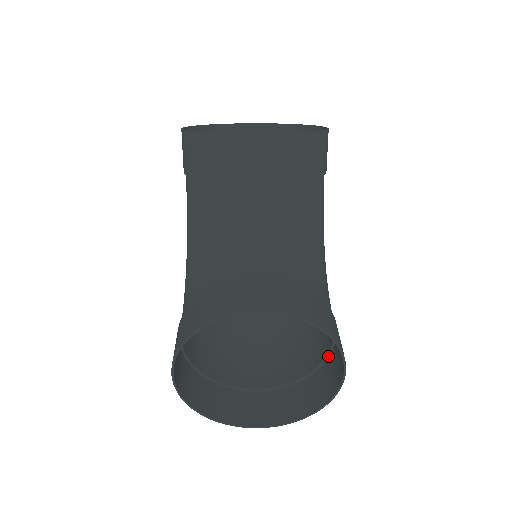
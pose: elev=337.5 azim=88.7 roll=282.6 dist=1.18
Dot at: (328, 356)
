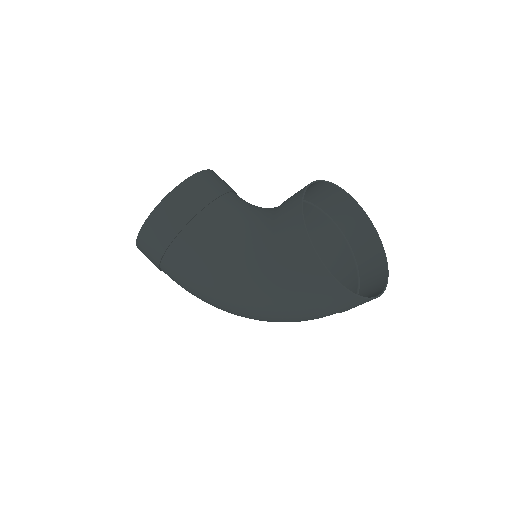
Dot at: (350, 246)
